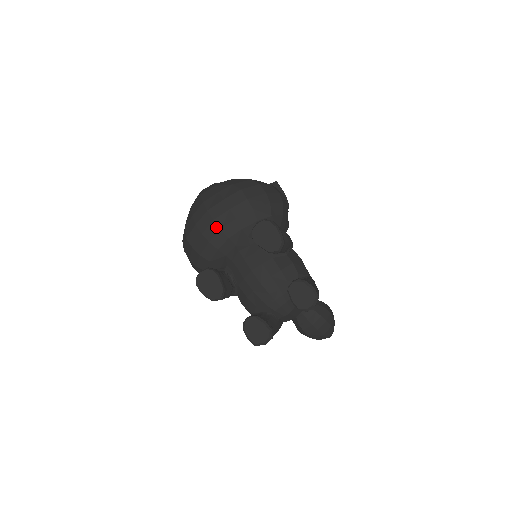
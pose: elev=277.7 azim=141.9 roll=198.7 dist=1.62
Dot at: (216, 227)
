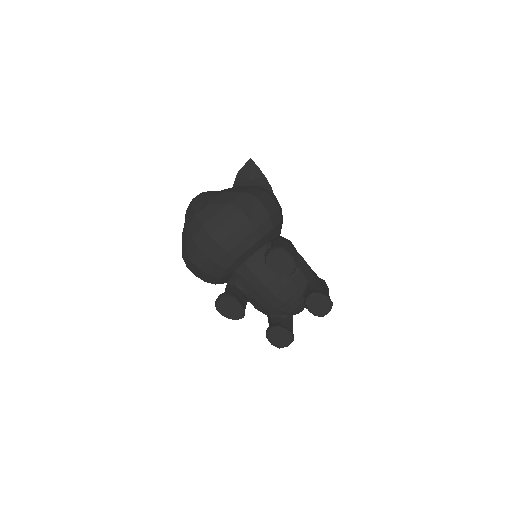
Dot at: (223, 251)
